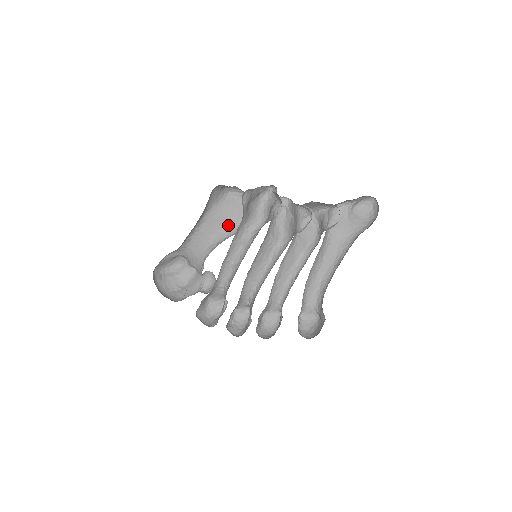
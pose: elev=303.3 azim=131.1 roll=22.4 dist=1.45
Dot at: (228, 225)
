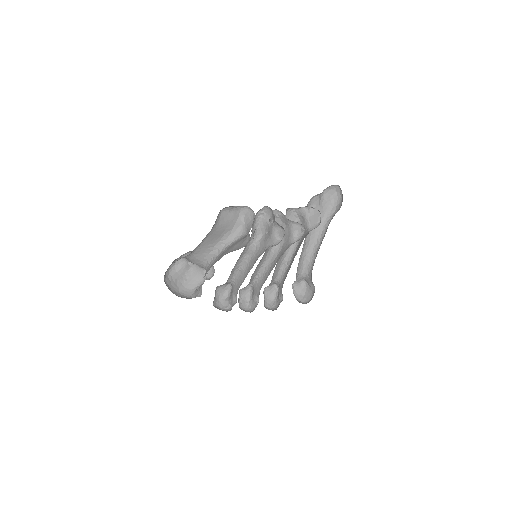
Dot at: (225, 234)
